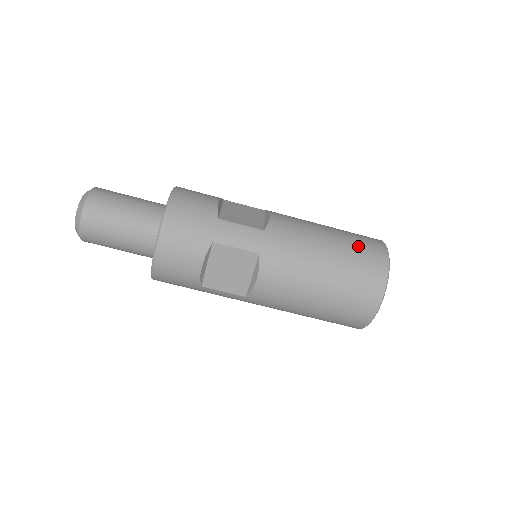
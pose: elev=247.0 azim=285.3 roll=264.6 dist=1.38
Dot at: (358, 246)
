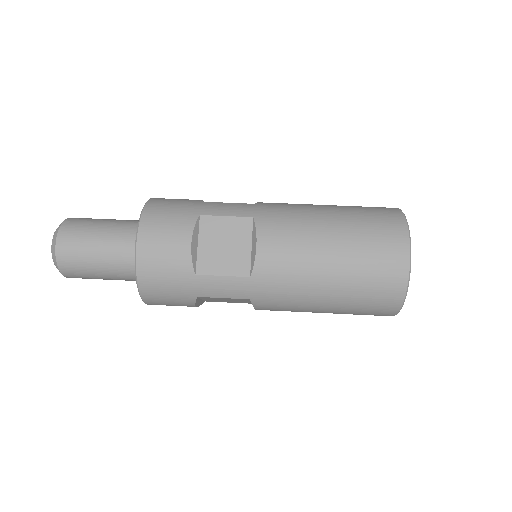
Dot at: (361, 206)
